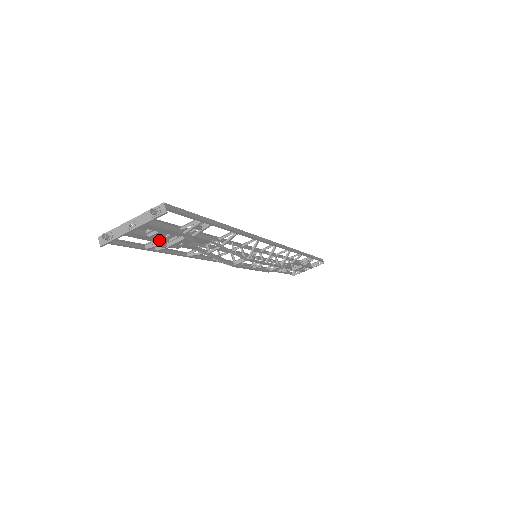
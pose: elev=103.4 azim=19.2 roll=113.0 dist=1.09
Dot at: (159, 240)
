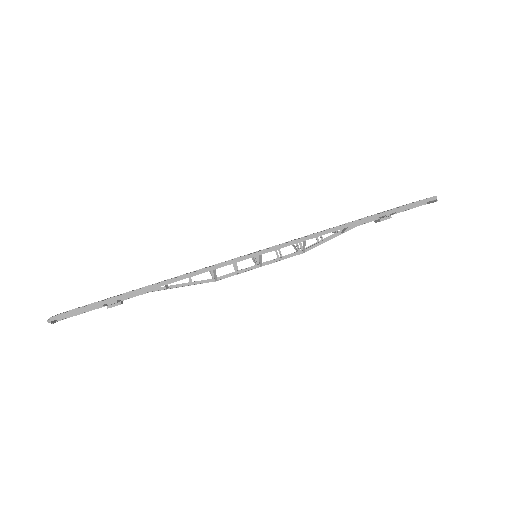
Dot at: occluded
